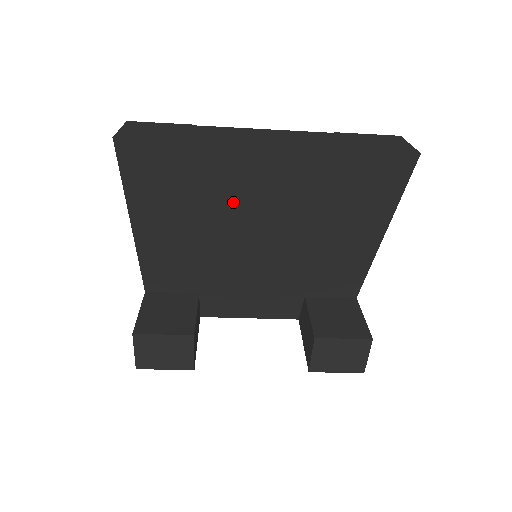
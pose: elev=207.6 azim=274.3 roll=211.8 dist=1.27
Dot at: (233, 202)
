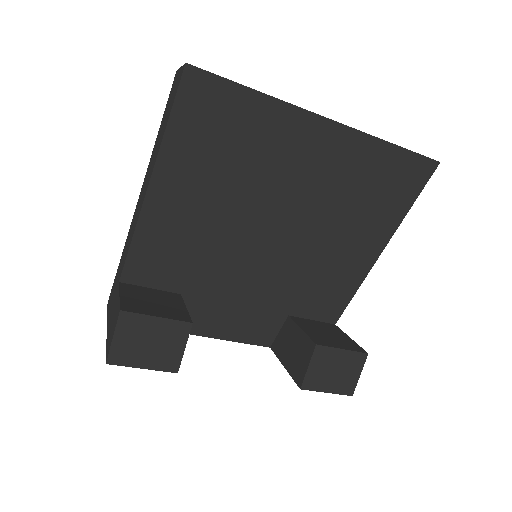
Dot at: (268, 176)
